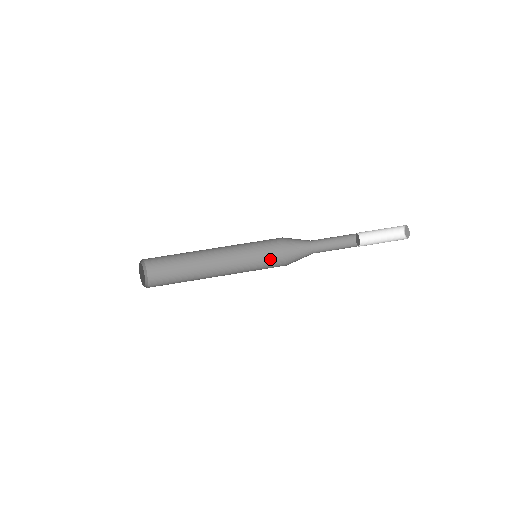
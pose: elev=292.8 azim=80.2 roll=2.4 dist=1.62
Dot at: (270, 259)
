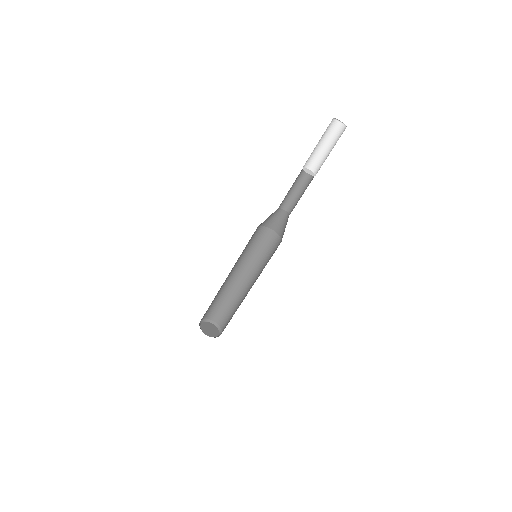
Dot at: (256, 237)
